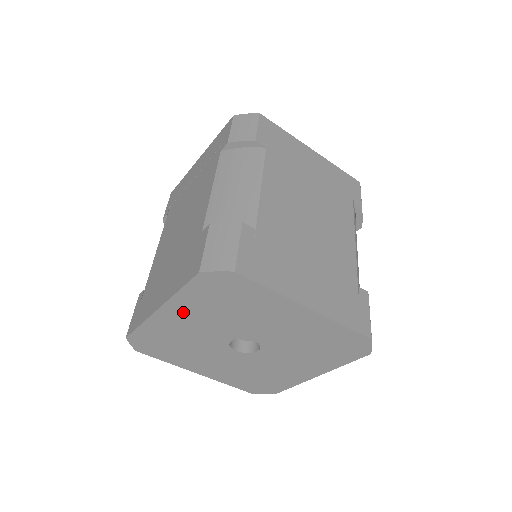
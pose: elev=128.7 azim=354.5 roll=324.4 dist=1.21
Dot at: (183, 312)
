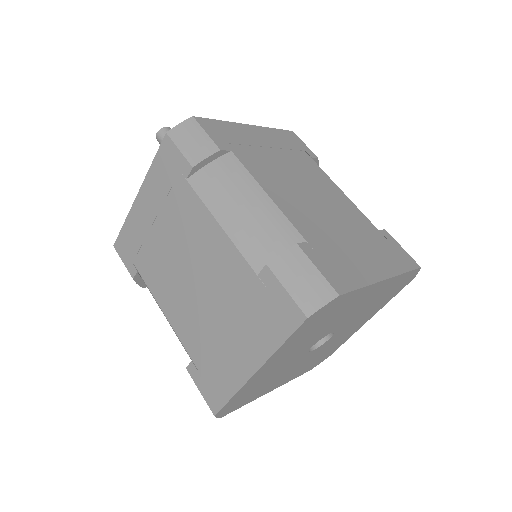
Dot at: (278, 358)
